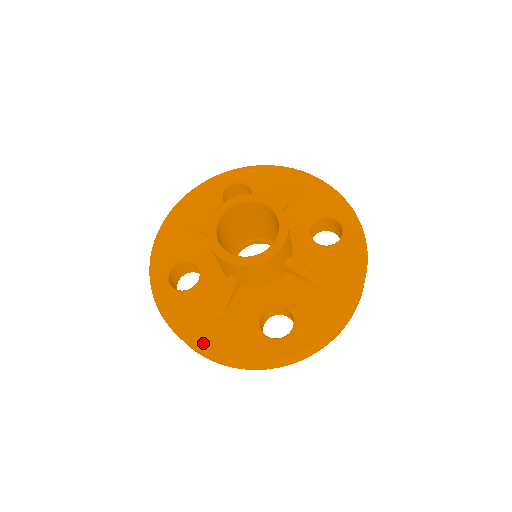
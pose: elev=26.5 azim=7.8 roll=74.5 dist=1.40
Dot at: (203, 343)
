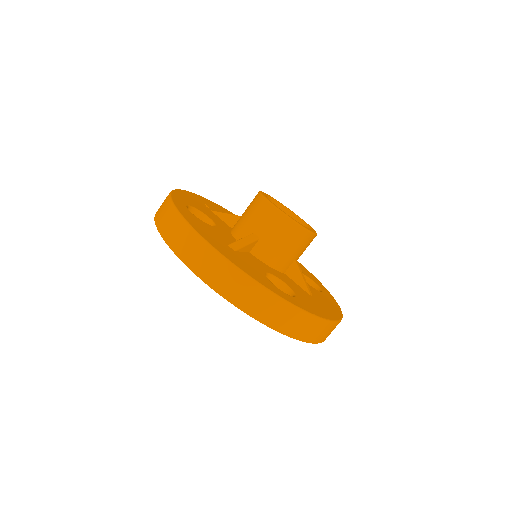
Dot at: (218, 247)
